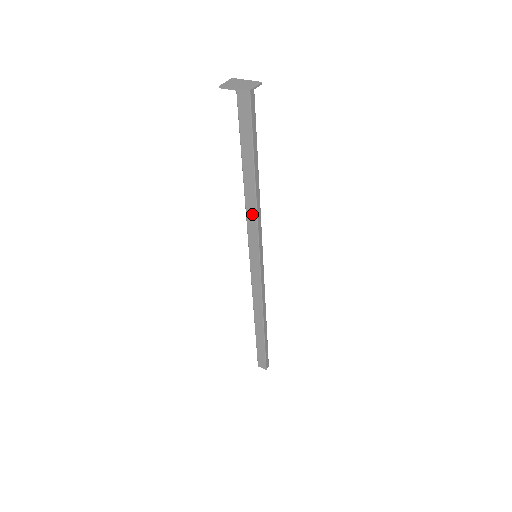
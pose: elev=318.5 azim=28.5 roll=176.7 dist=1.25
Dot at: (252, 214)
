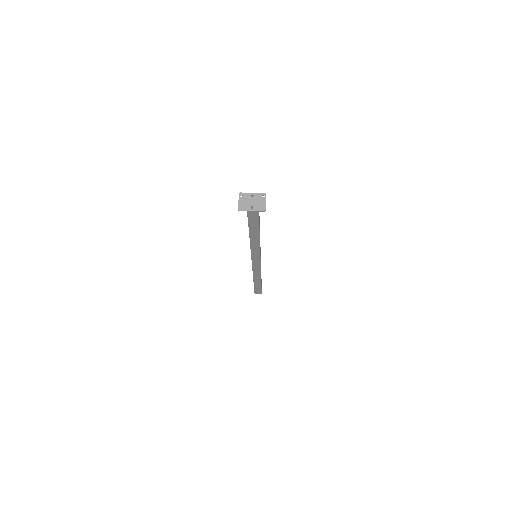
Dot at: (256, 244)
